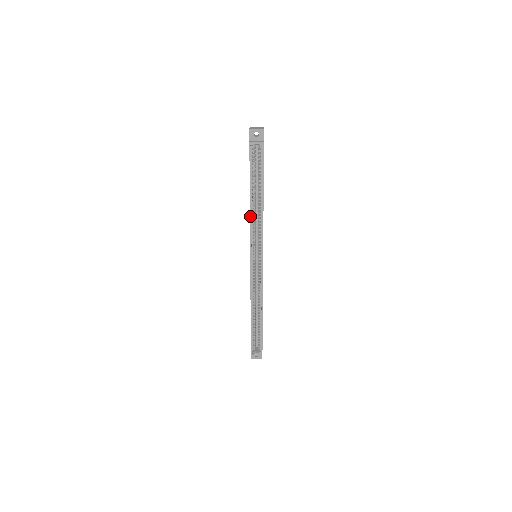
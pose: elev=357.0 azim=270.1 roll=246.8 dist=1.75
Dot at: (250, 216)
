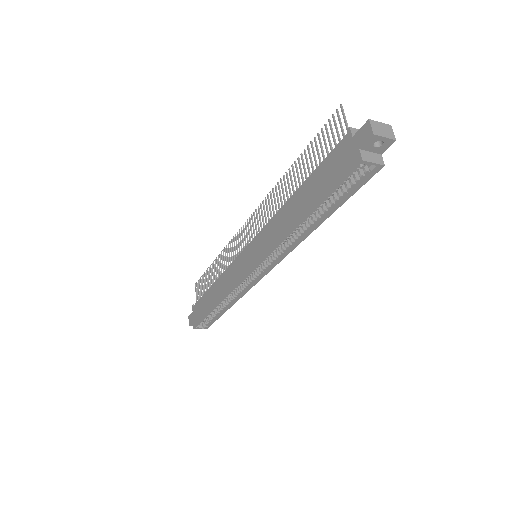
Dot at: (286, 236)
